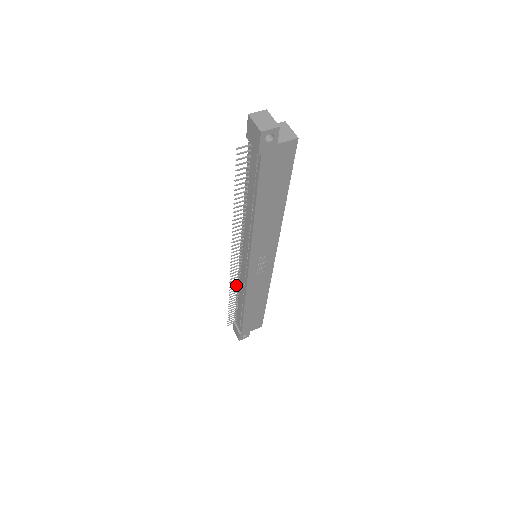
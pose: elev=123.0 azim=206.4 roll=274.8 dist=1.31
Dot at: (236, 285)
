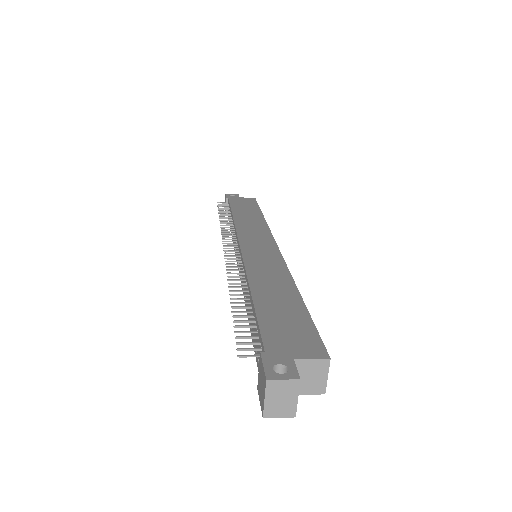
Dot at: (230, 229)
